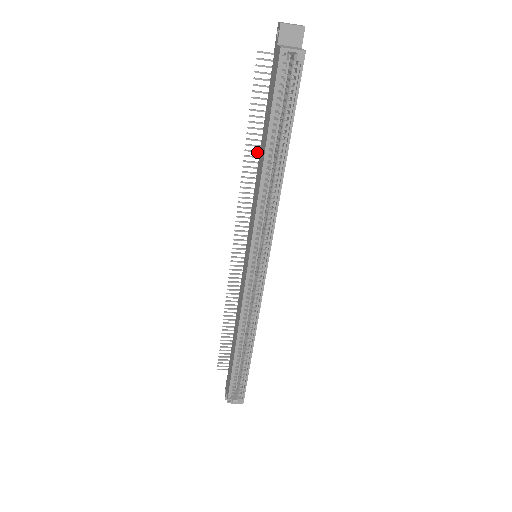
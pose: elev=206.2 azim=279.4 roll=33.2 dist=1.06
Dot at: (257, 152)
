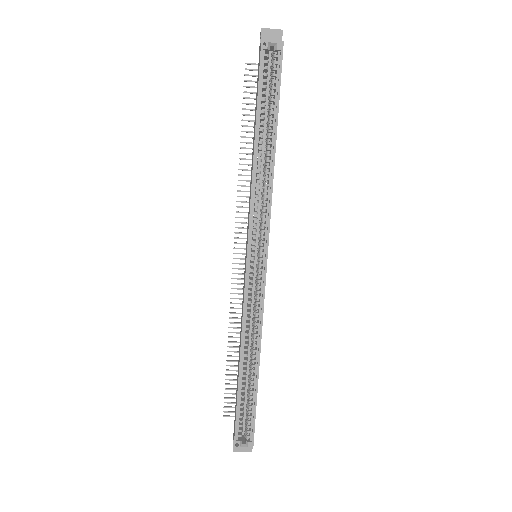
Dot at: (251, 154)
